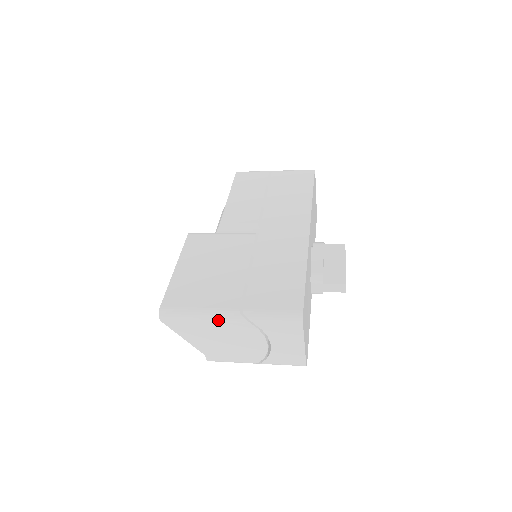
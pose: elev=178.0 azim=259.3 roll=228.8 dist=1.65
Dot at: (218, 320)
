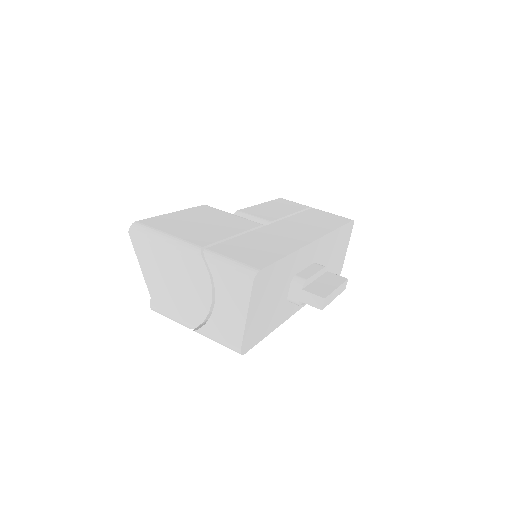
Dot at: (177, 249)
